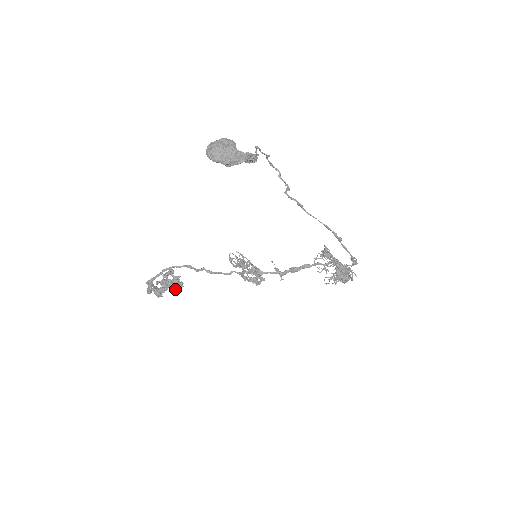
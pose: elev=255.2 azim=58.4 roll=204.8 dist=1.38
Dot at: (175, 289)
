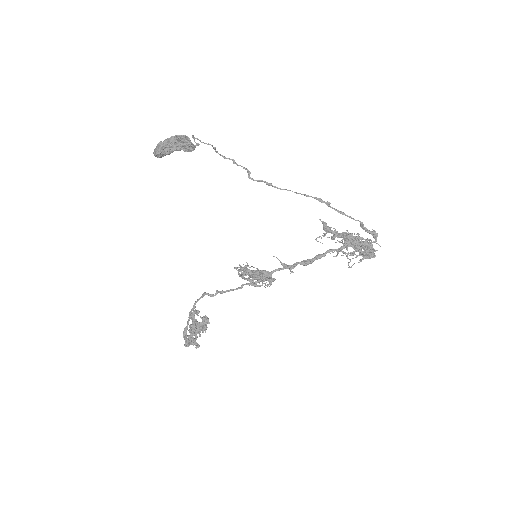
Dot at: (199, 324)
